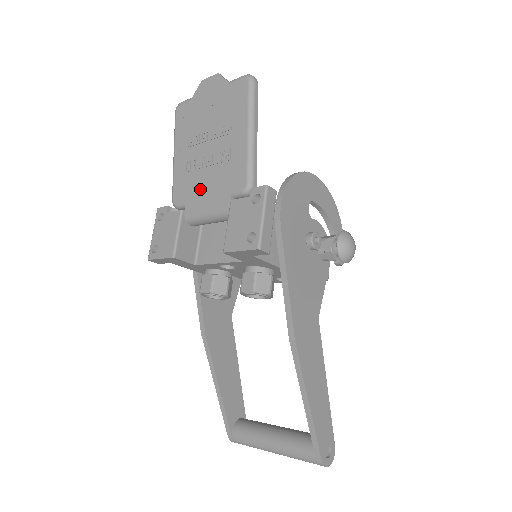
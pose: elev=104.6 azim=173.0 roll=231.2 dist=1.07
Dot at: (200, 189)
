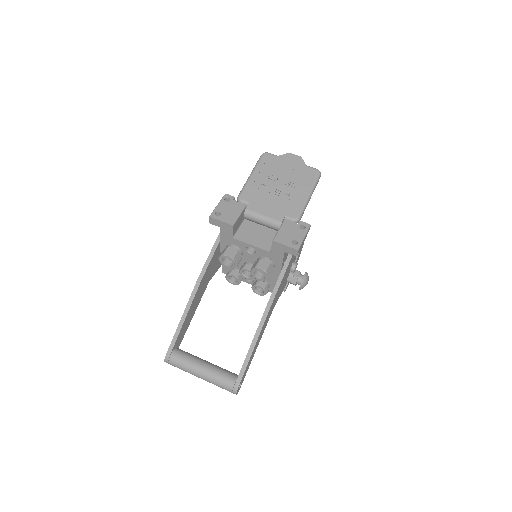
Dot at: (264, 202)
